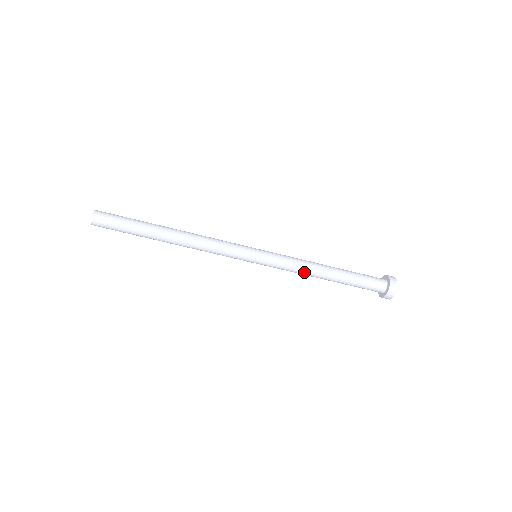
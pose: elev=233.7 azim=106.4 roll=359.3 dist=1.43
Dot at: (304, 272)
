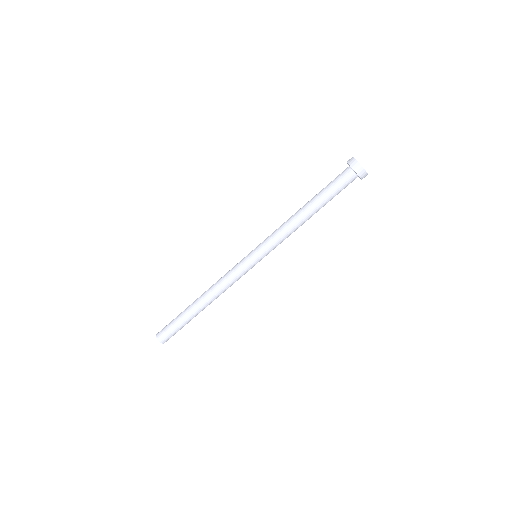
Dot at: (287, 225)
